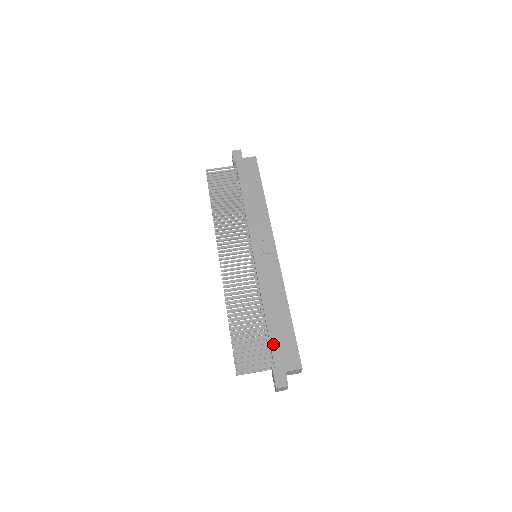
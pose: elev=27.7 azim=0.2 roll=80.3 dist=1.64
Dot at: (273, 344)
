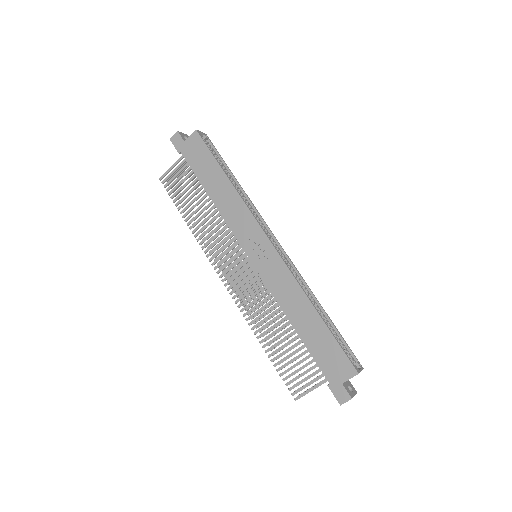
Dot at: (316, 357)
